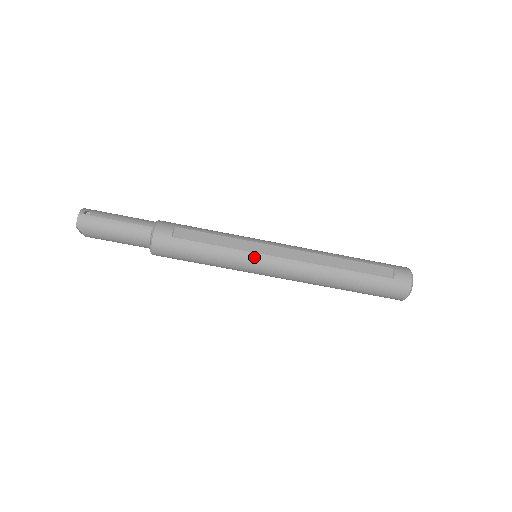
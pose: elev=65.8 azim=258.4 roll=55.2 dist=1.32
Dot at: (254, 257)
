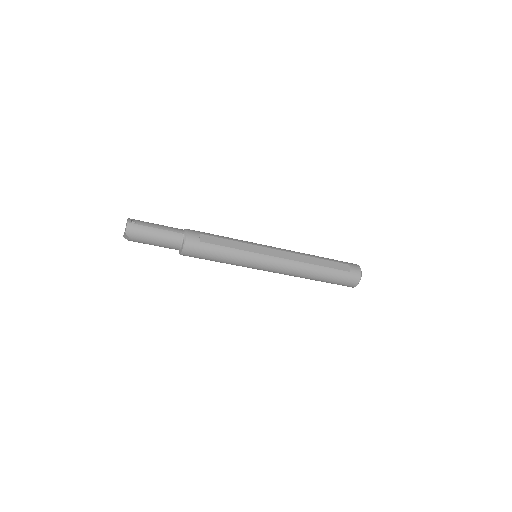
Dot at: (258, 256)
